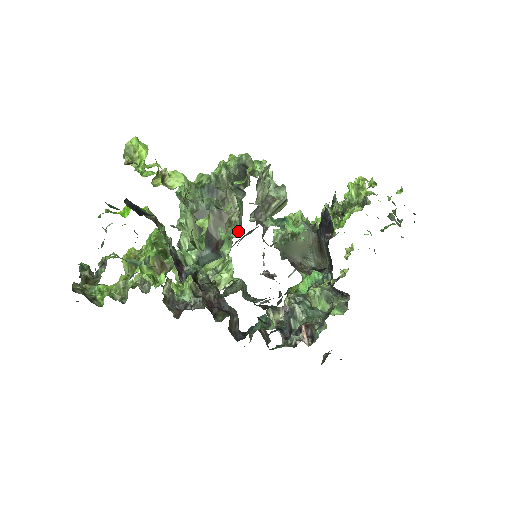
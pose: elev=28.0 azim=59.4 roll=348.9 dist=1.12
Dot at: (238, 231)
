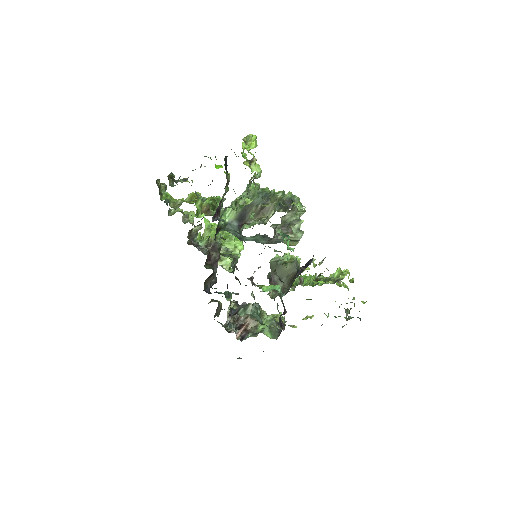
Dot at: (261, 222)
